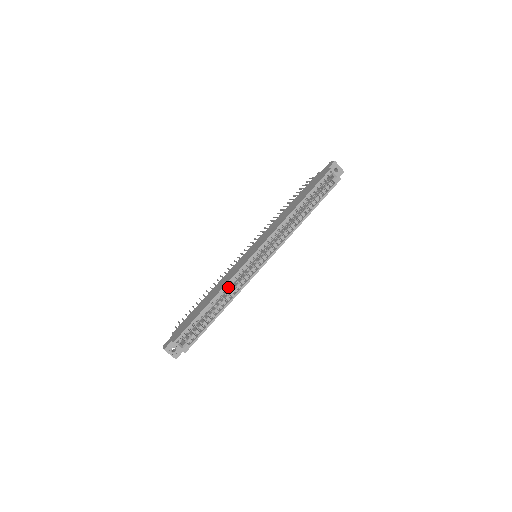
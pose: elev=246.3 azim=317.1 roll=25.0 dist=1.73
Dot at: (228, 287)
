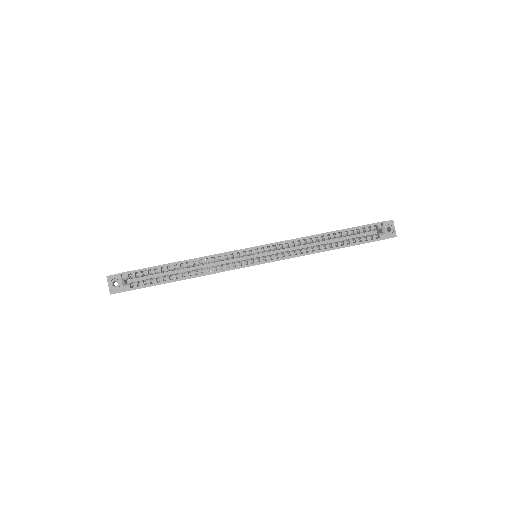
Dot at: (208, 262)
